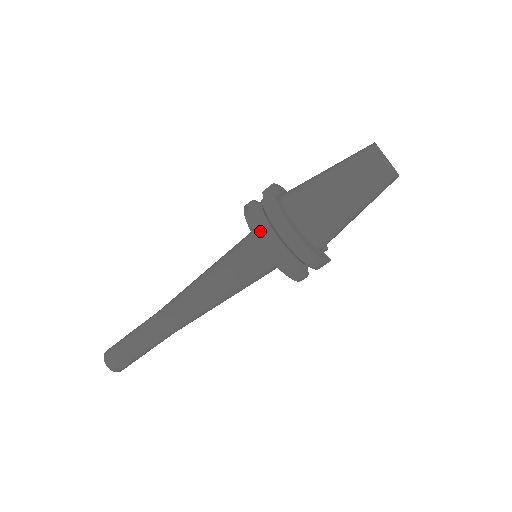
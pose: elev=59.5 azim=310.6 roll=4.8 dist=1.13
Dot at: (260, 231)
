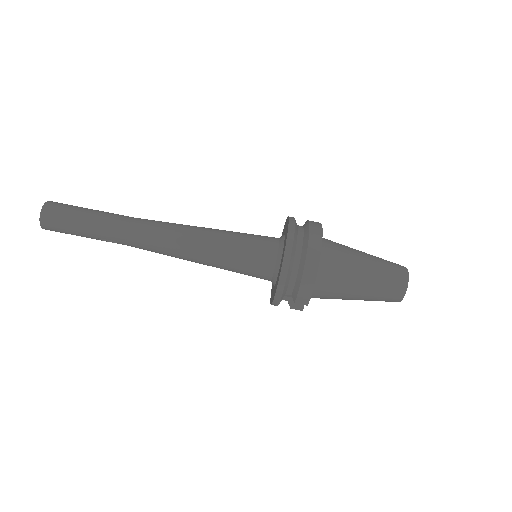
Dot at: (296, 223)
